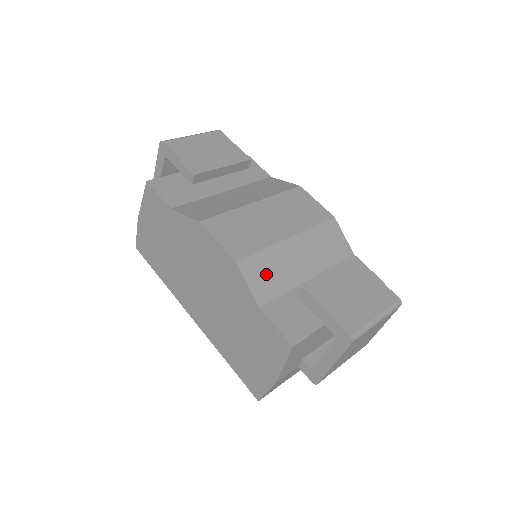
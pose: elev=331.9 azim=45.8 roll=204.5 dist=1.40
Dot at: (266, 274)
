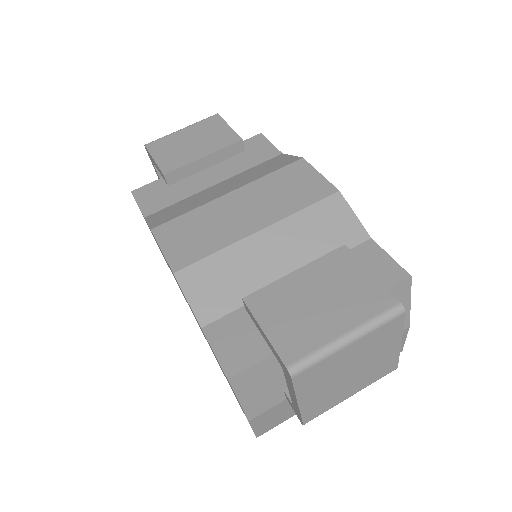
Dot at: (217, 284)
